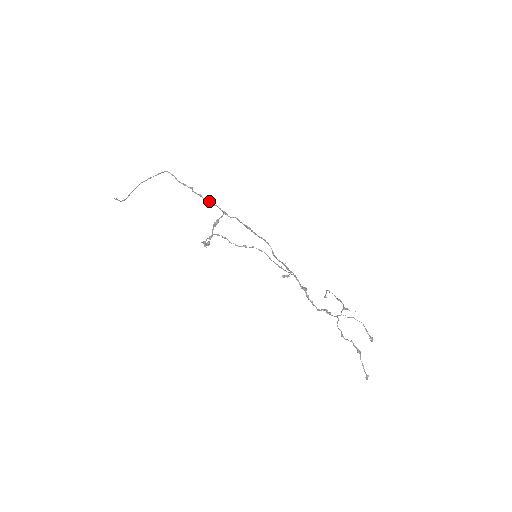
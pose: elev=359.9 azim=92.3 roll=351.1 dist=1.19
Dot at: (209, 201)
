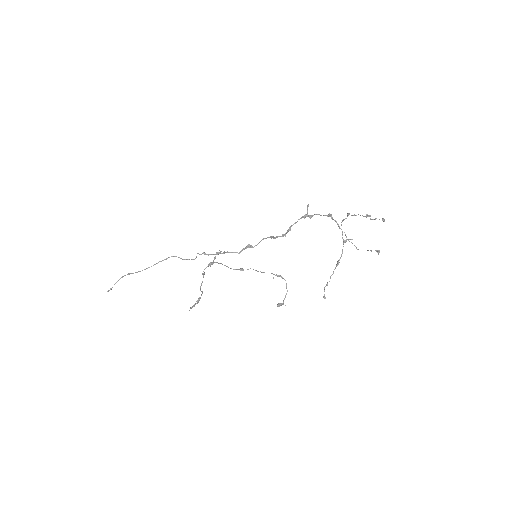
Dot at: (211, 254)
